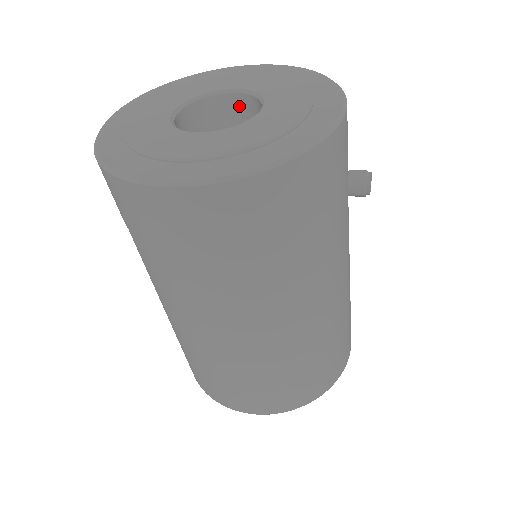
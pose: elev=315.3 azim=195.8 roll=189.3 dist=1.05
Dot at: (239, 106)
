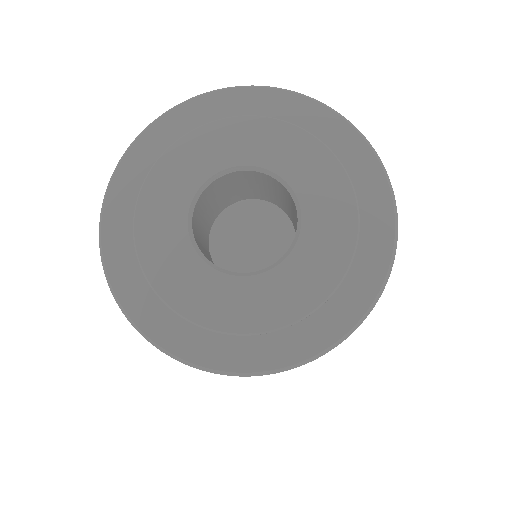
Dot at: (217, 187)
